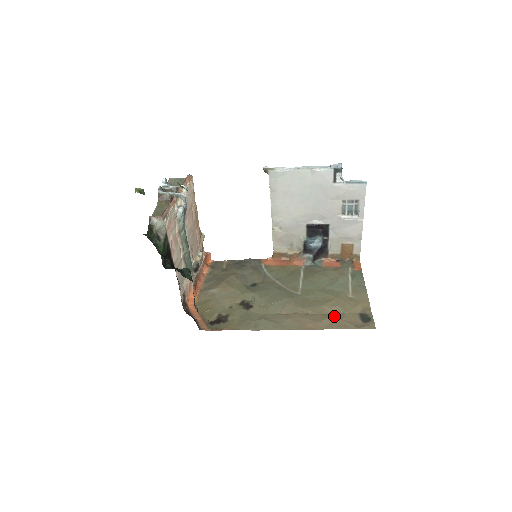
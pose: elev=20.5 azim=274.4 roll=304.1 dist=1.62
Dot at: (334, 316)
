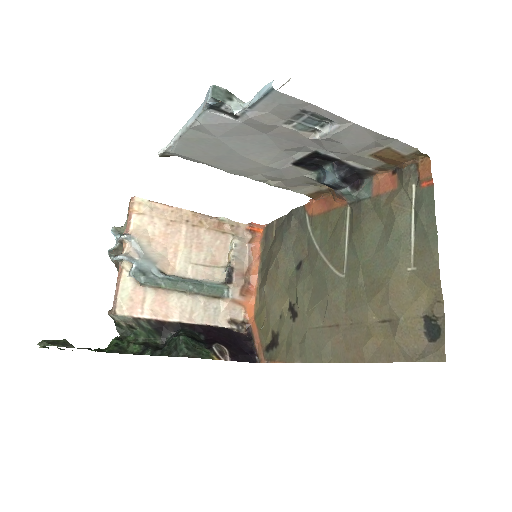
Dot at: (384, 328)
